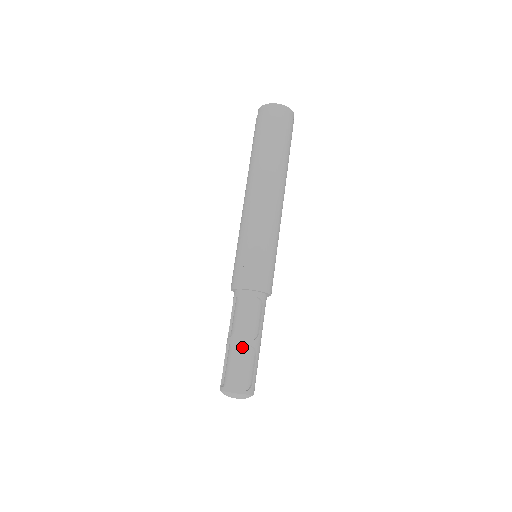
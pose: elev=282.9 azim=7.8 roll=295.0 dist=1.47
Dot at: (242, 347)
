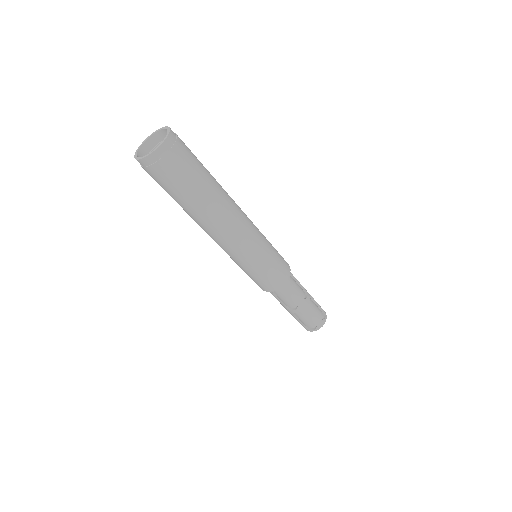
Dot at: (309, 305)
